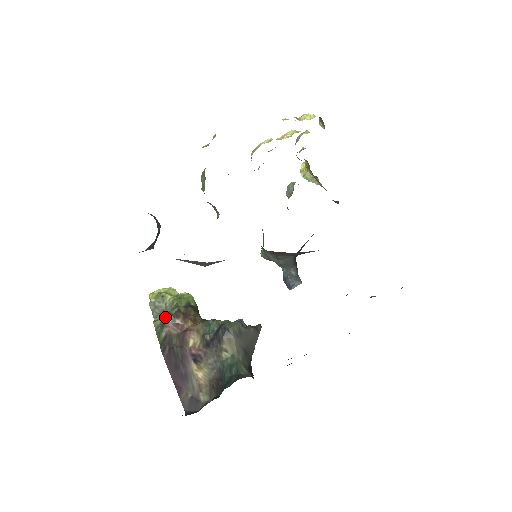
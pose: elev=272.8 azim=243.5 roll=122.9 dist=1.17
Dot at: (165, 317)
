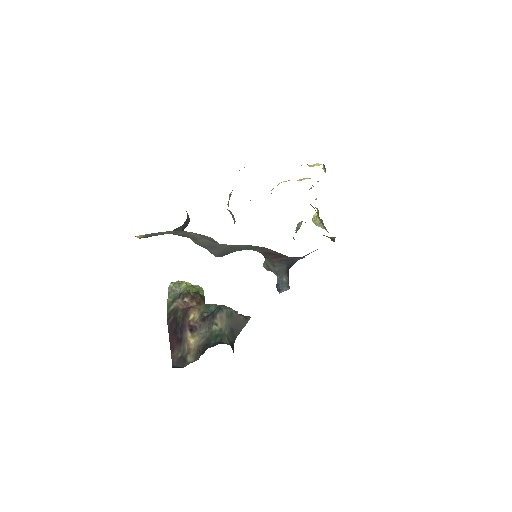
Dot at: occluded
